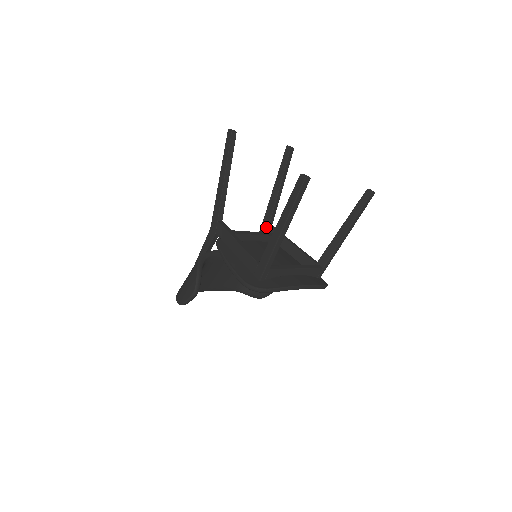
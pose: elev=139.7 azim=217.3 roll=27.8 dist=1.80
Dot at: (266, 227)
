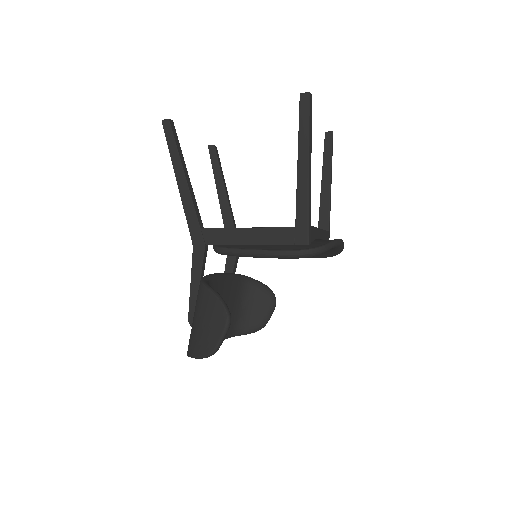
Dot at: occluded
